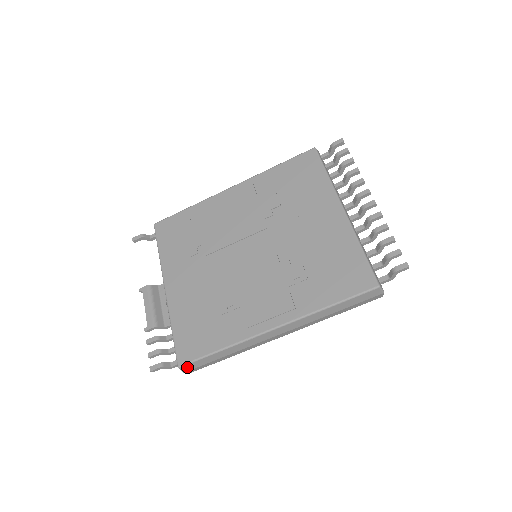
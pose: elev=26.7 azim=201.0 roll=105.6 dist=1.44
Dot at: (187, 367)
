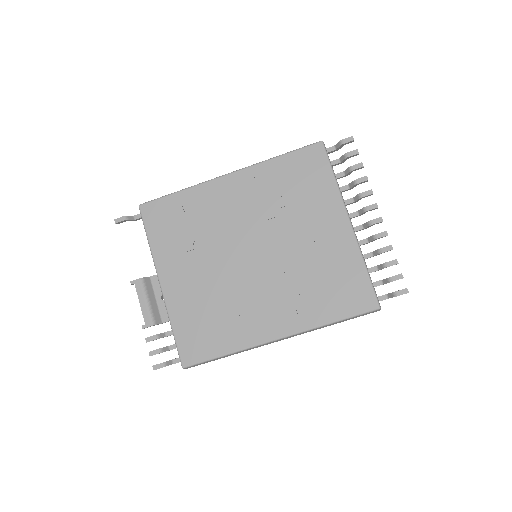
Dot at: occluded
